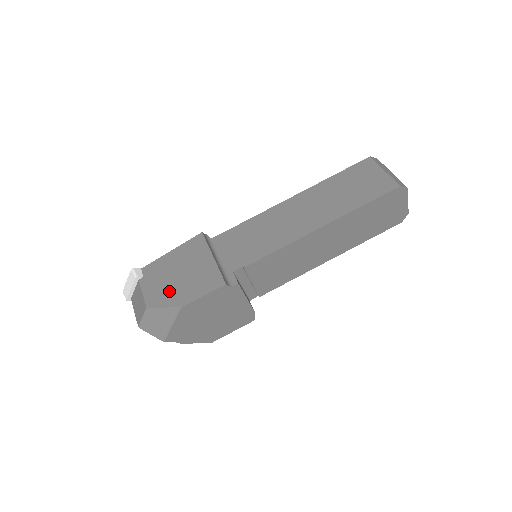
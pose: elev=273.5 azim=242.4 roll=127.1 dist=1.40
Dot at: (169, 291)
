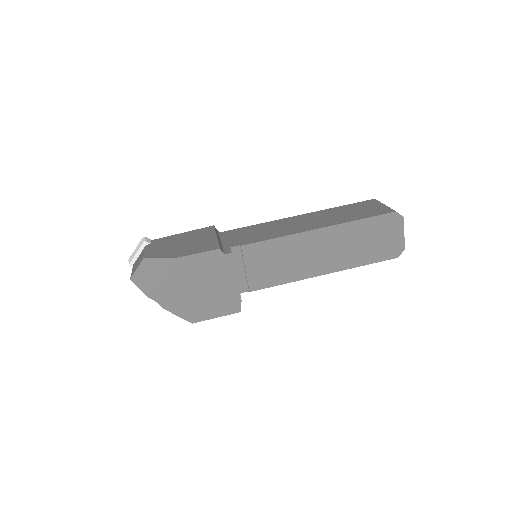
Dot at: (169, 250)
